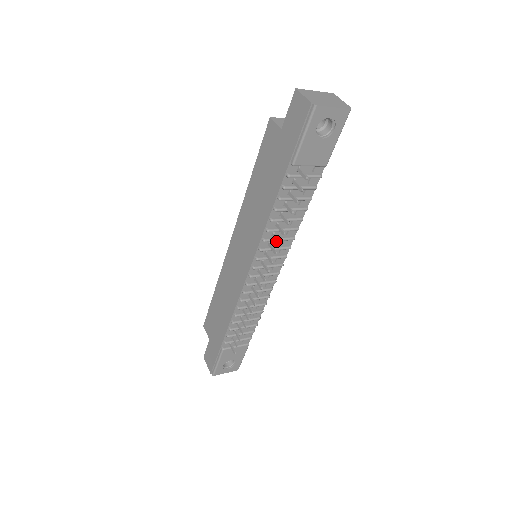
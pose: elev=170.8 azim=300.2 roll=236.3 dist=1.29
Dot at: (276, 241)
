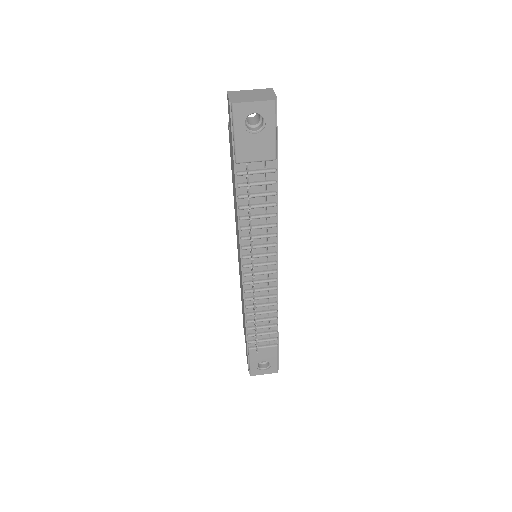
Dot at: (250, 238)
